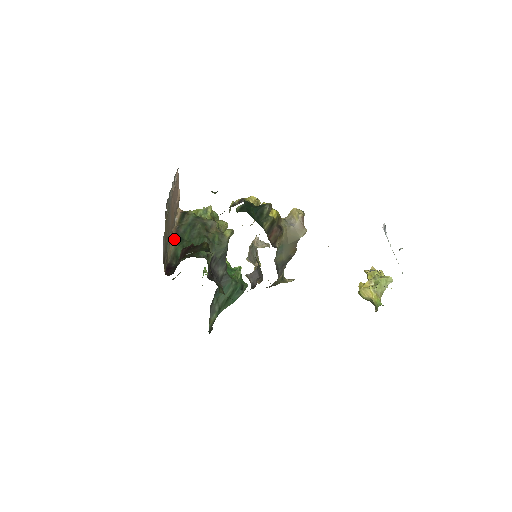
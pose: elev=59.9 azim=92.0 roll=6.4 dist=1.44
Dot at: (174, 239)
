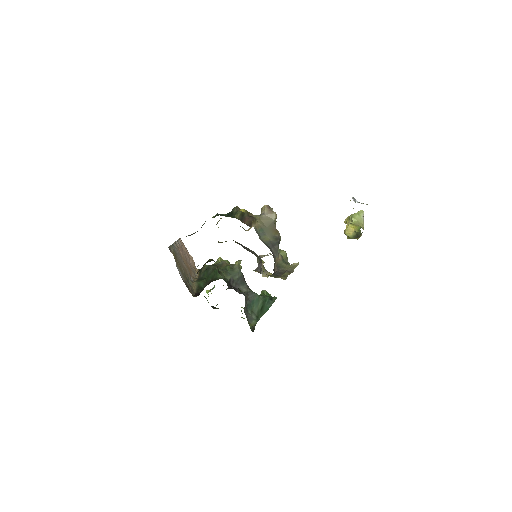
Dot at: occluded
